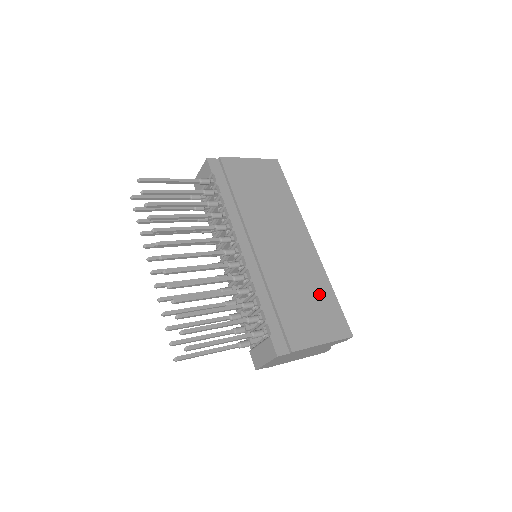
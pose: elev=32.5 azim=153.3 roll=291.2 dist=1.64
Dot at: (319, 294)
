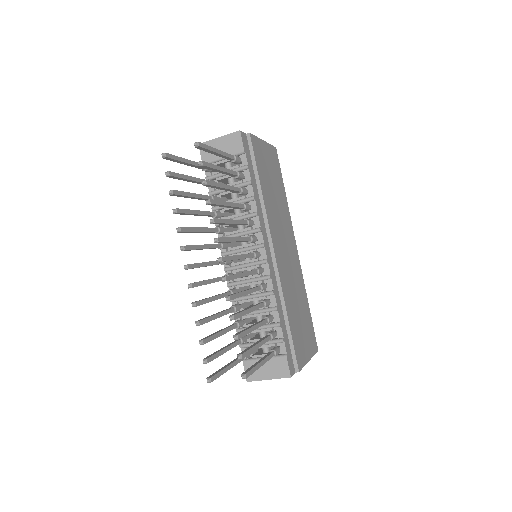
Dot at: (304, 308)
